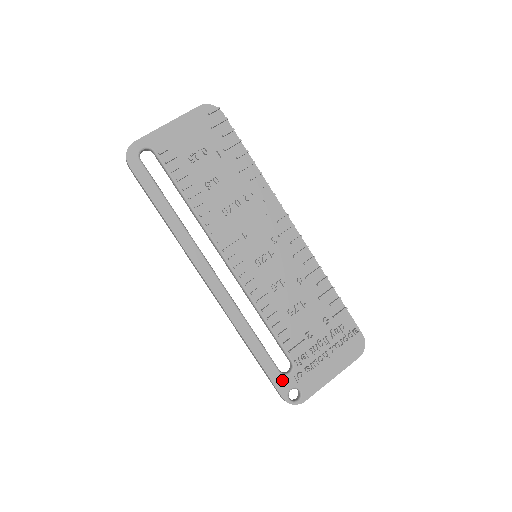
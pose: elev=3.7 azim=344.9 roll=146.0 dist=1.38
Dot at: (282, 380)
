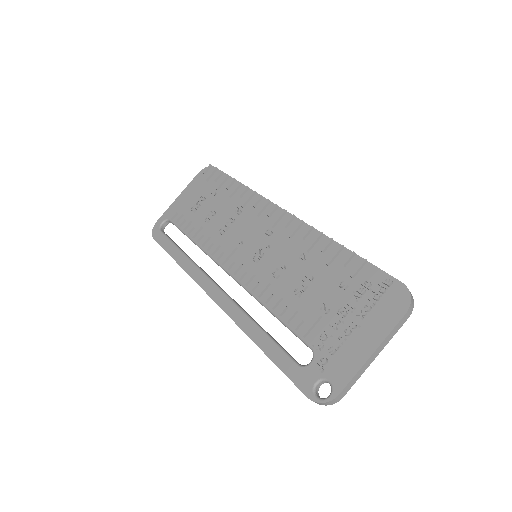
Dot at: (302, 374)
